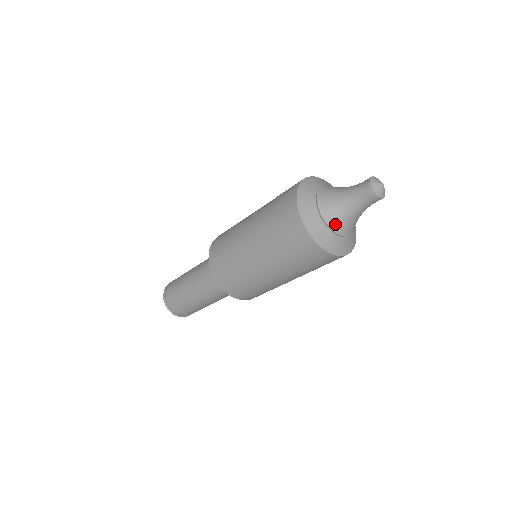
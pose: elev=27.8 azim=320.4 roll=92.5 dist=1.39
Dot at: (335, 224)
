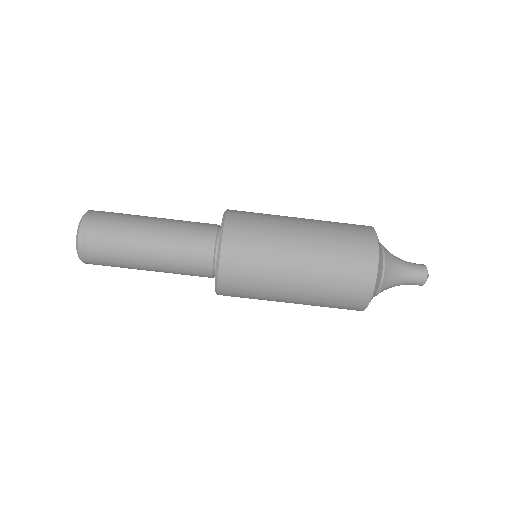
Dot at: (388, 256)
